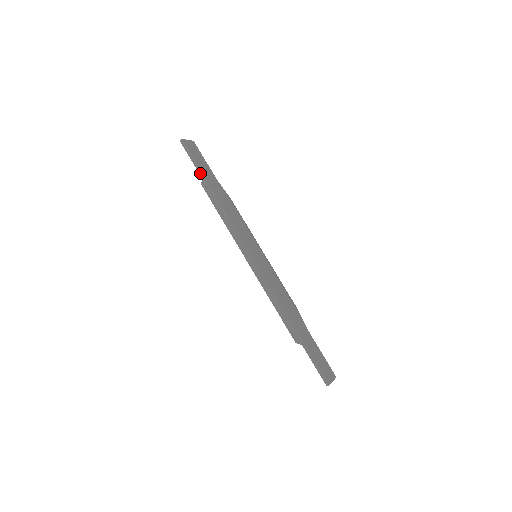
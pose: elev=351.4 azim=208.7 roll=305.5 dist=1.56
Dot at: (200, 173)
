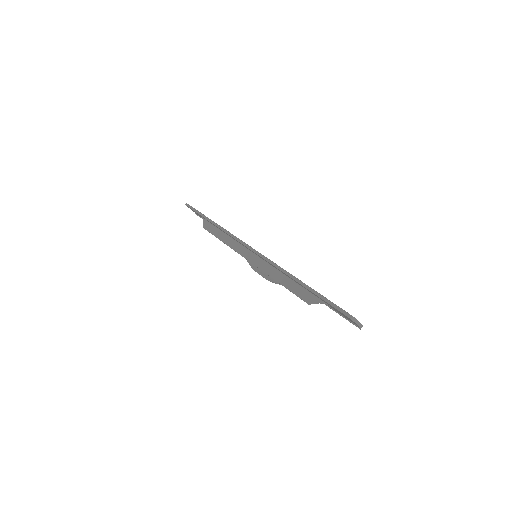
Dot at: (201, 215)
